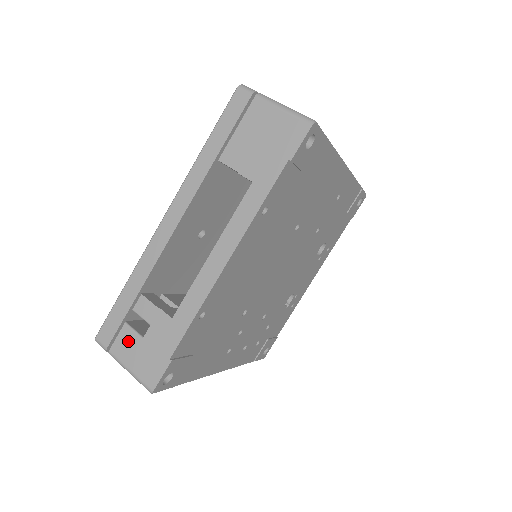
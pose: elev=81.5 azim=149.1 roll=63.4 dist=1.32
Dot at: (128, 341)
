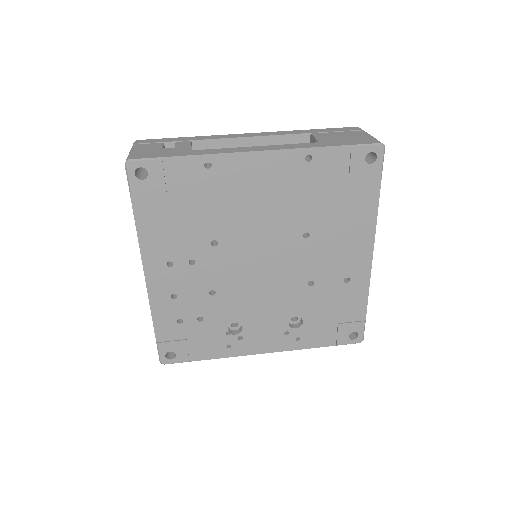
Dot at: (152, 146)
